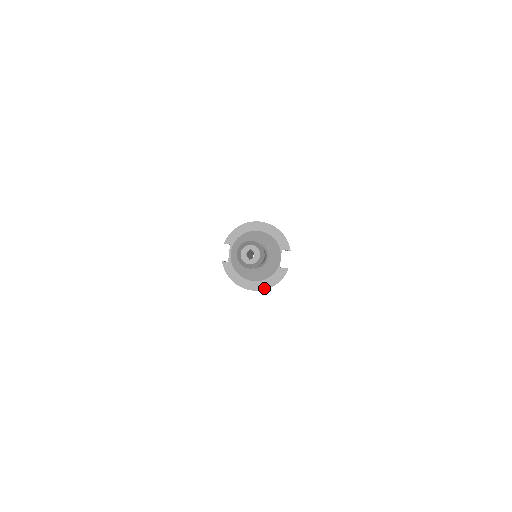
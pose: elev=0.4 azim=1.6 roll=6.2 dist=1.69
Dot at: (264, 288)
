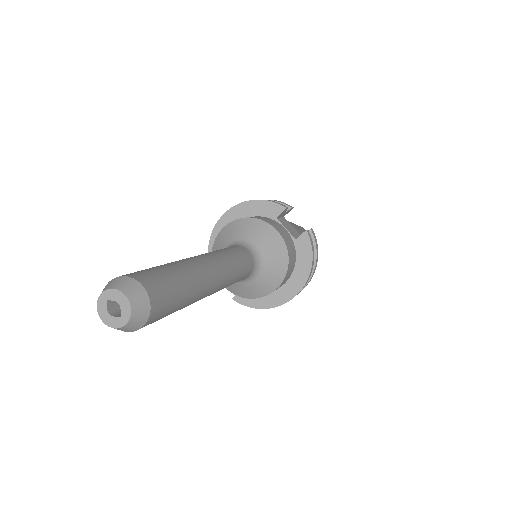
Dot at: (304, 281)
